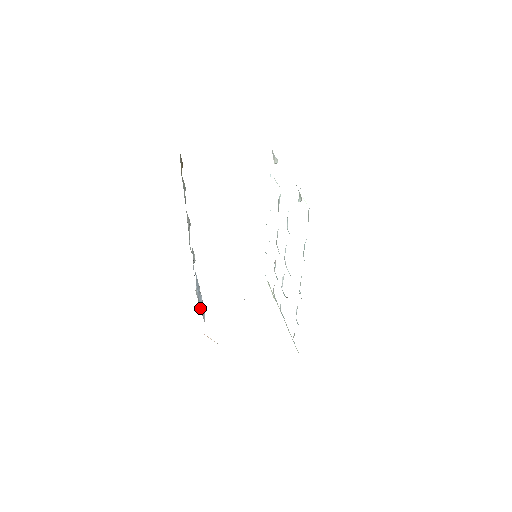
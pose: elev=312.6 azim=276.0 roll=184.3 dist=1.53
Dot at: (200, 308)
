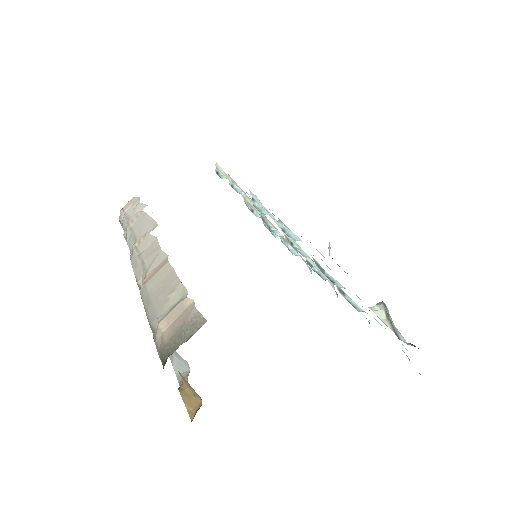
Dot at: occluded
